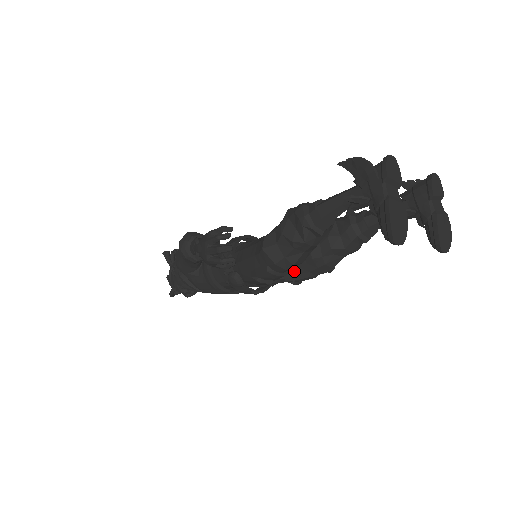
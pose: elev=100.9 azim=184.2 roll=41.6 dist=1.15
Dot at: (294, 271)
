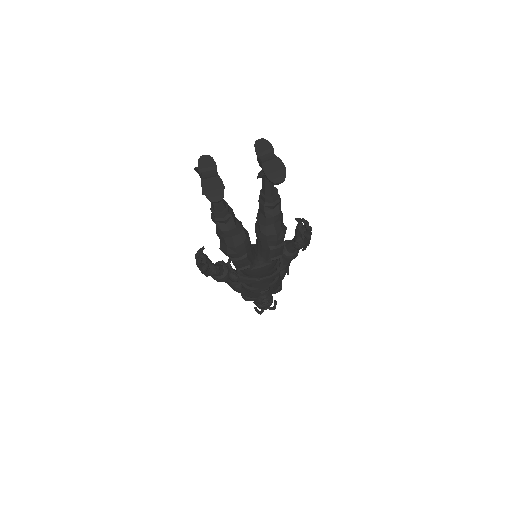
Dot at: (264, 252)
